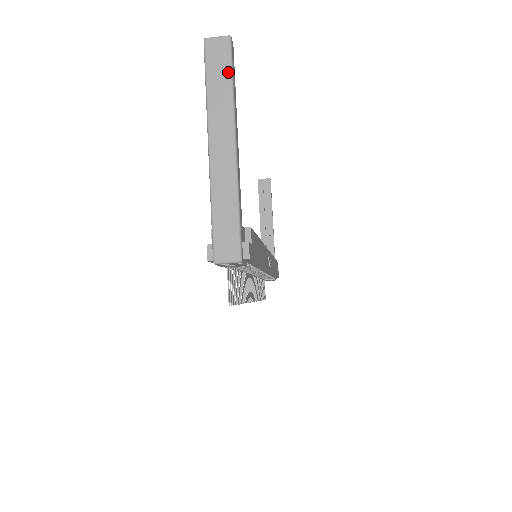
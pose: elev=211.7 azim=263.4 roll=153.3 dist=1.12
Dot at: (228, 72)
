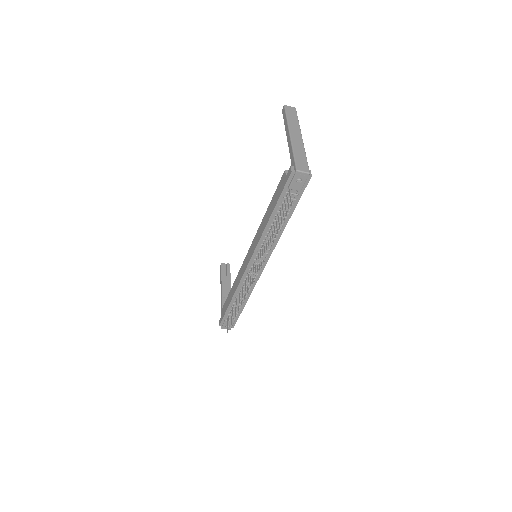
Dot at: (296, 117)
